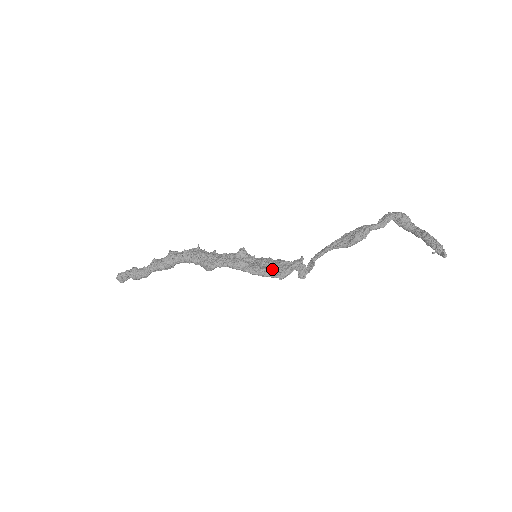
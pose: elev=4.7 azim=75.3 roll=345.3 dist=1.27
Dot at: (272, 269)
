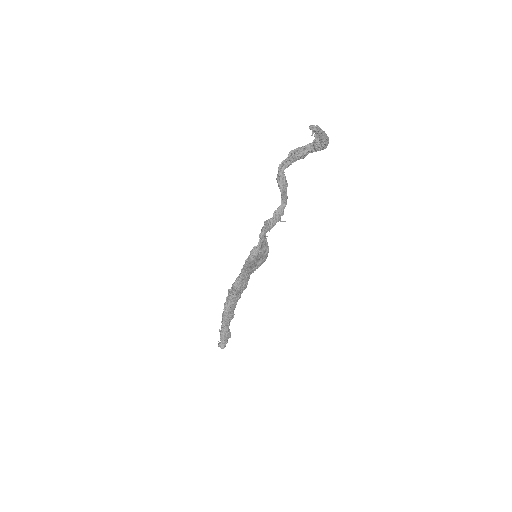
Dot at: (252, 251)
